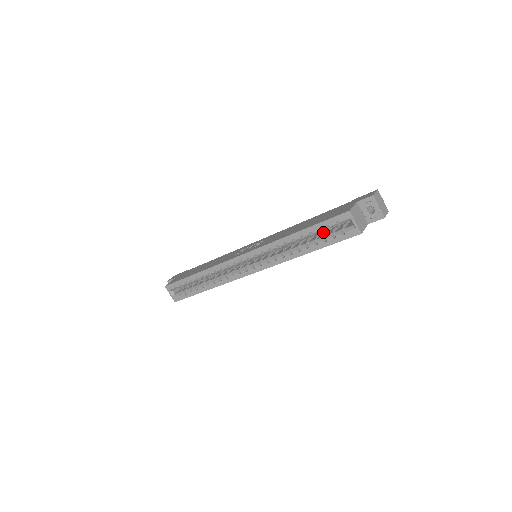
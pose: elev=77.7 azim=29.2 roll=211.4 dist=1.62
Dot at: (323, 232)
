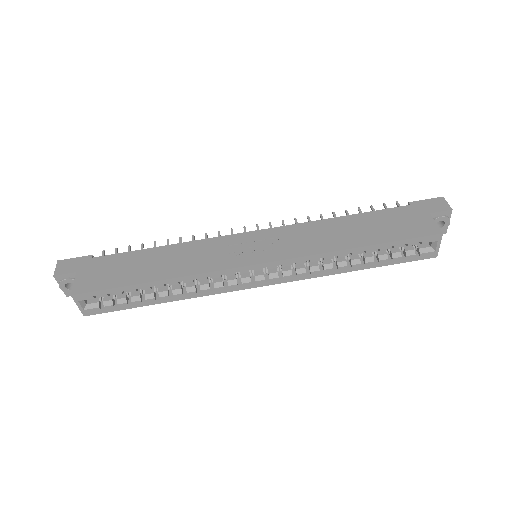
Dot at: occluded
